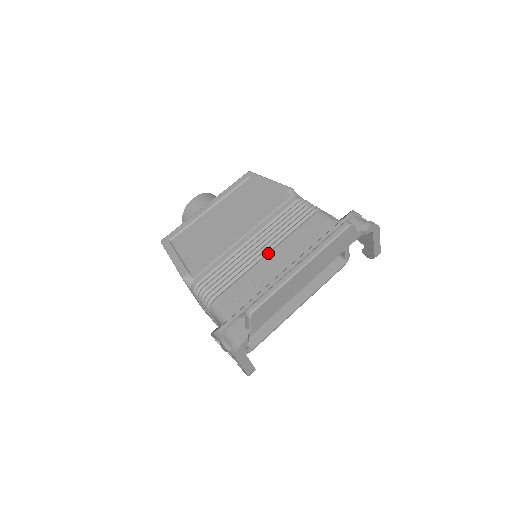
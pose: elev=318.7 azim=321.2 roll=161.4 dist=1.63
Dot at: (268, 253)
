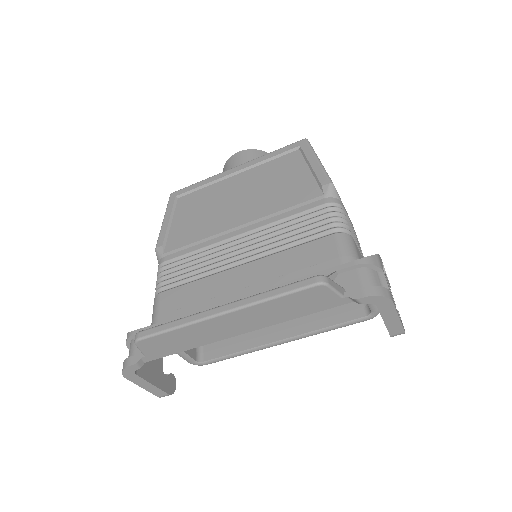
Dot at: (243, 264)
